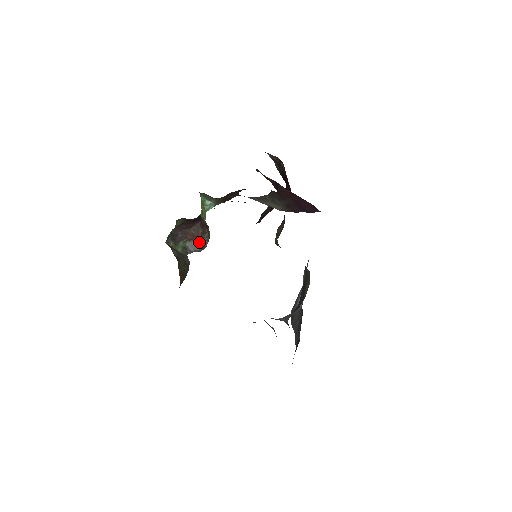
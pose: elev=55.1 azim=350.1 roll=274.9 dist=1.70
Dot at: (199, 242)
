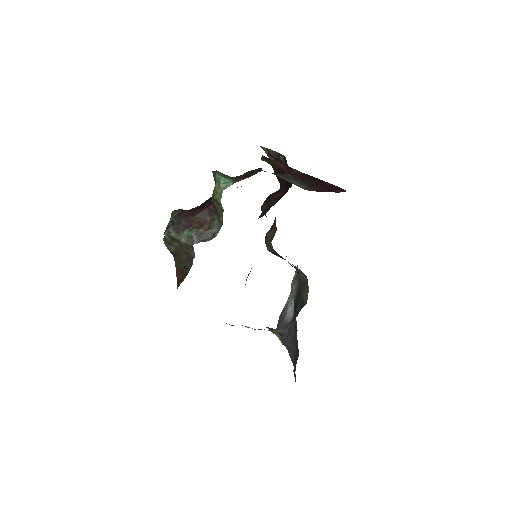
Dot at: (207, 230)
